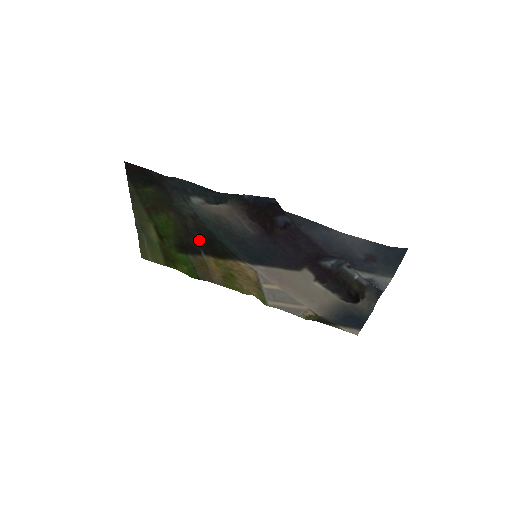
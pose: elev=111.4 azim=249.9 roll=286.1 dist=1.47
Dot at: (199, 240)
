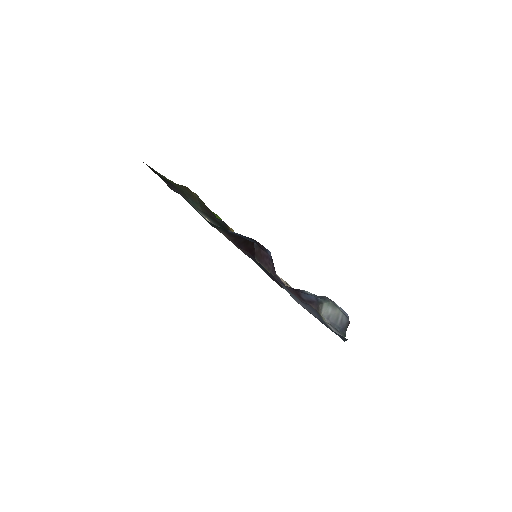
Dot at: (217, 221)
